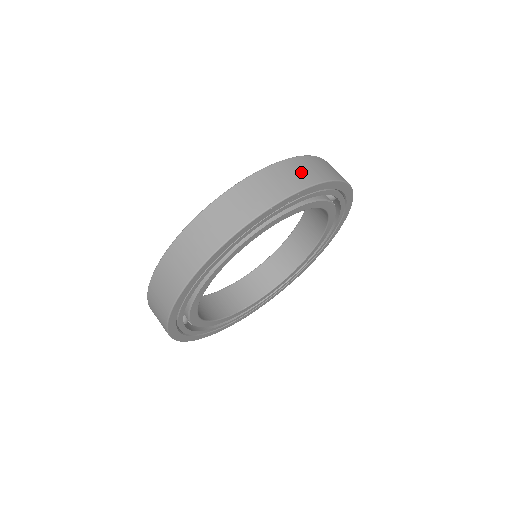
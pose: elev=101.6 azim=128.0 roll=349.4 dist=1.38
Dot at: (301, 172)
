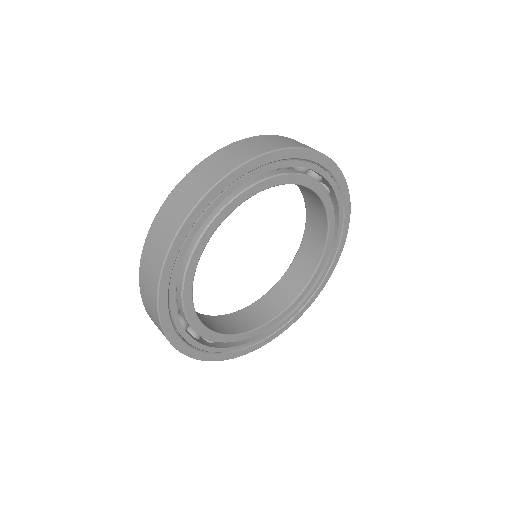
Dot at: (199, 181)
